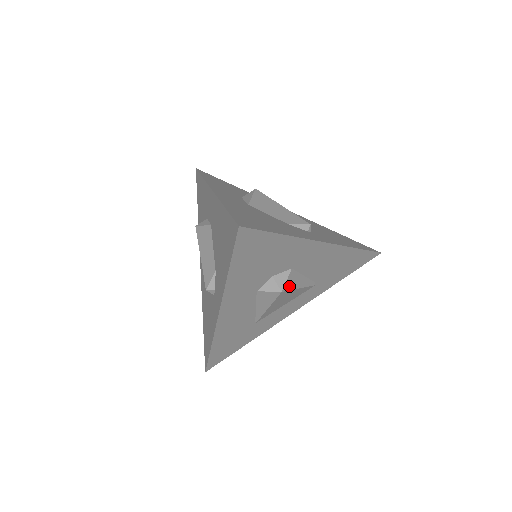
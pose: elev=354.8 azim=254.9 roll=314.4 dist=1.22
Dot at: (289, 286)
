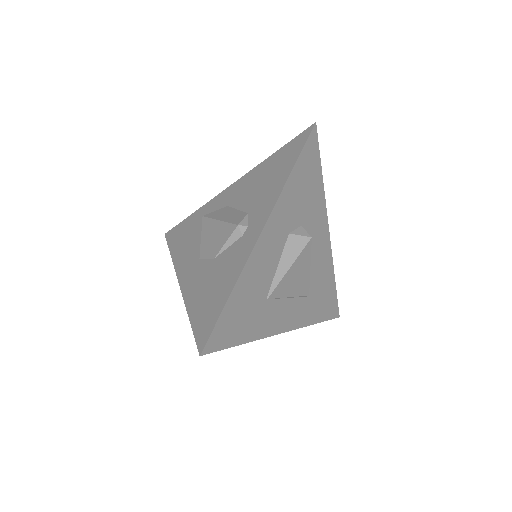
Dot at: occluded
